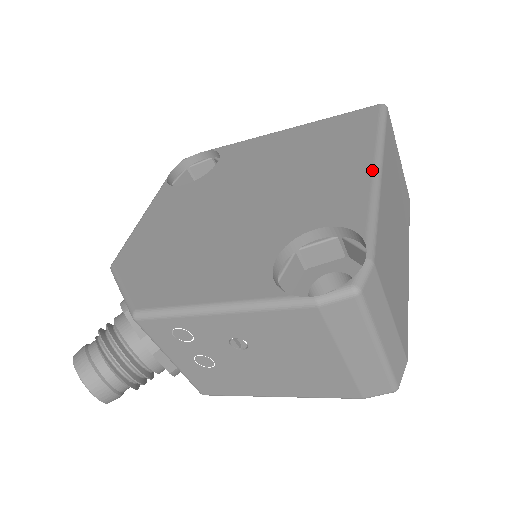
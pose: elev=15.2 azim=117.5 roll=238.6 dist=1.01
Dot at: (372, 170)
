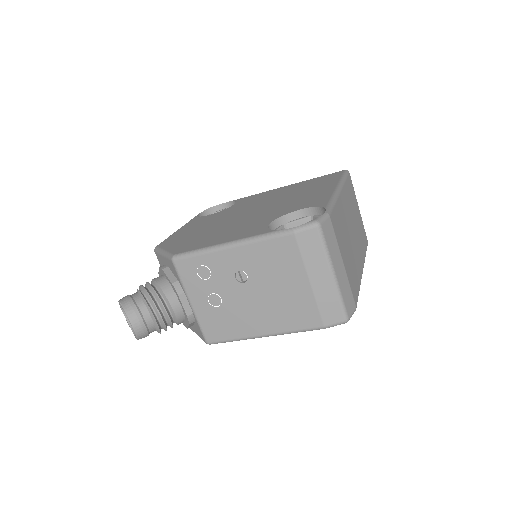
Dot at: (334, 189)
